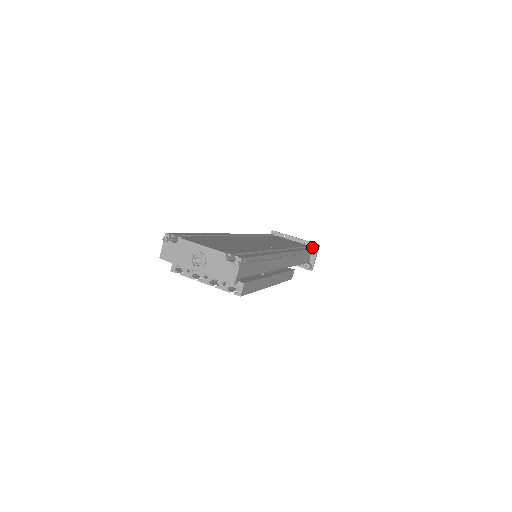
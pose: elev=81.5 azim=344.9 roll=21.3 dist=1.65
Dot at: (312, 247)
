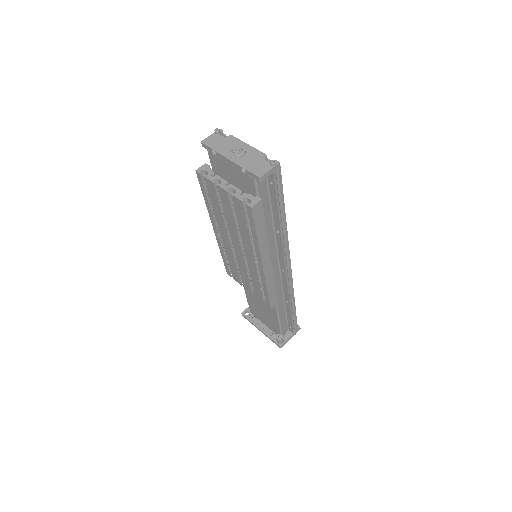
Dot at: occluded
